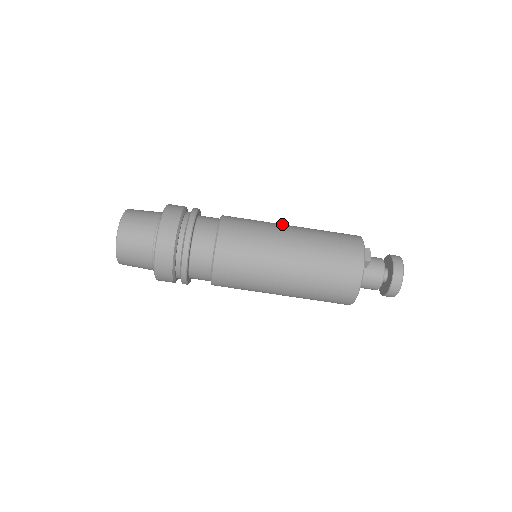
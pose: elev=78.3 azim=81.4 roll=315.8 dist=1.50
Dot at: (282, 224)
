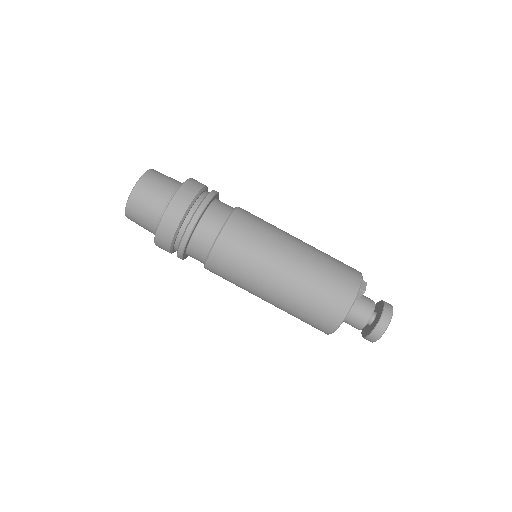
Dot at: occluded
